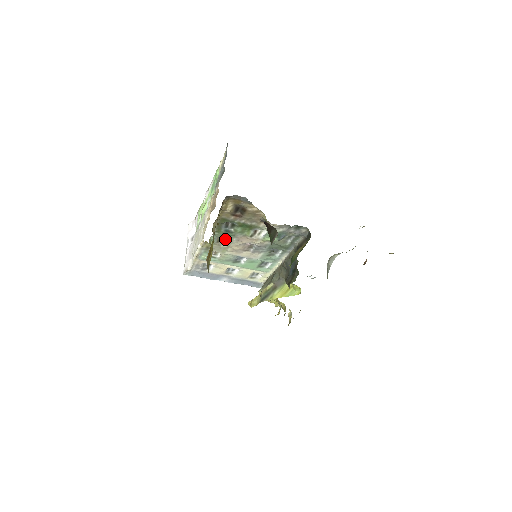
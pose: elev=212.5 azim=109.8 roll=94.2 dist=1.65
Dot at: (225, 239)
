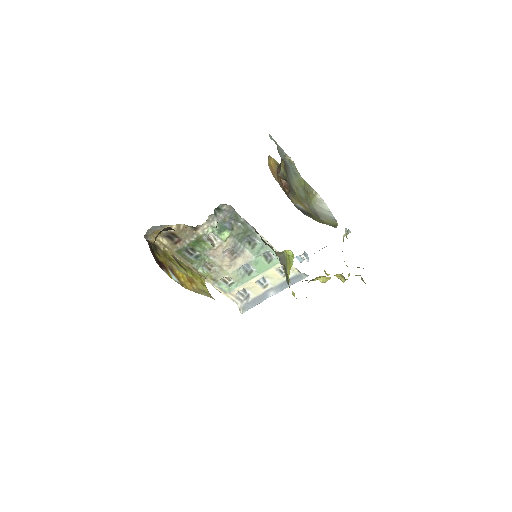
Dot at: (210, 264)
